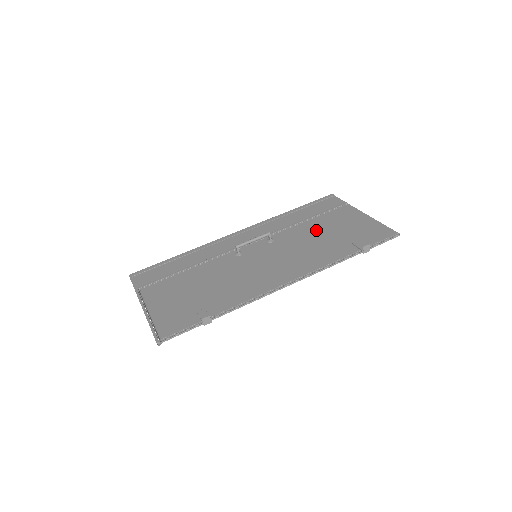
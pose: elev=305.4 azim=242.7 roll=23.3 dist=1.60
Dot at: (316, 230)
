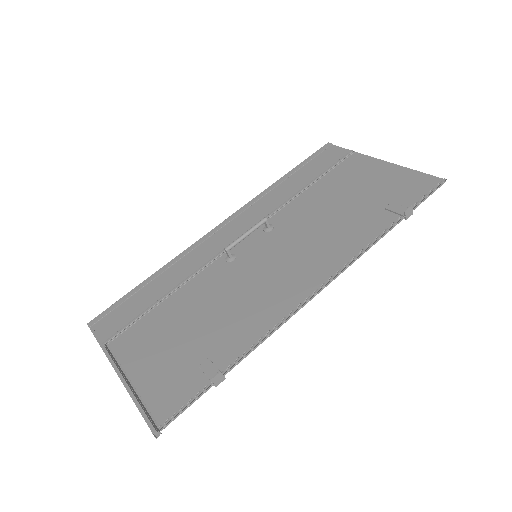
Dot at: (326, 199)
